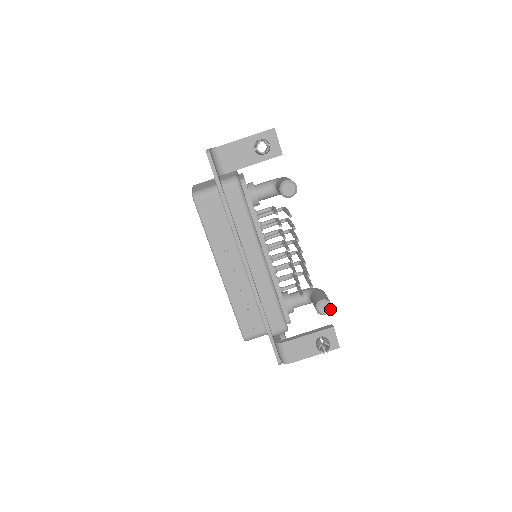
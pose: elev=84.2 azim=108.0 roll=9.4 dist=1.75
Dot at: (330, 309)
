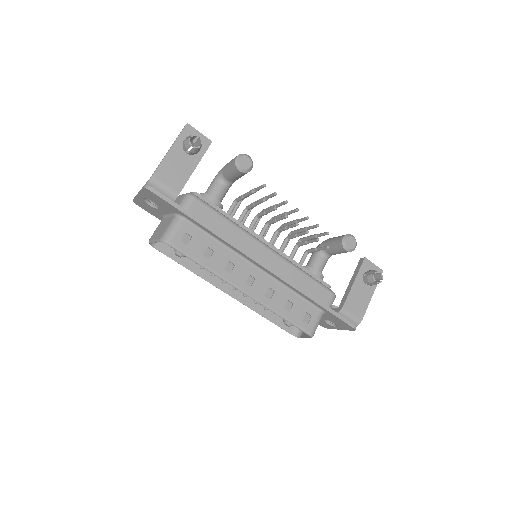
Dot at: (355, 240)
